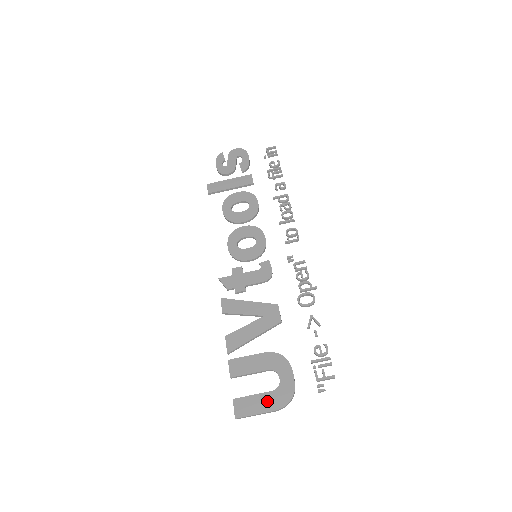
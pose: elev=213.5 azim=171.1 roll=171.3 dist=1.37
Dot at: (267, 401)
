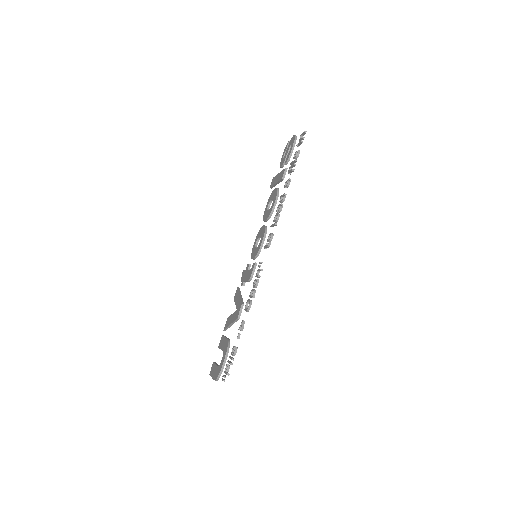
Dot at: (215, 372)
